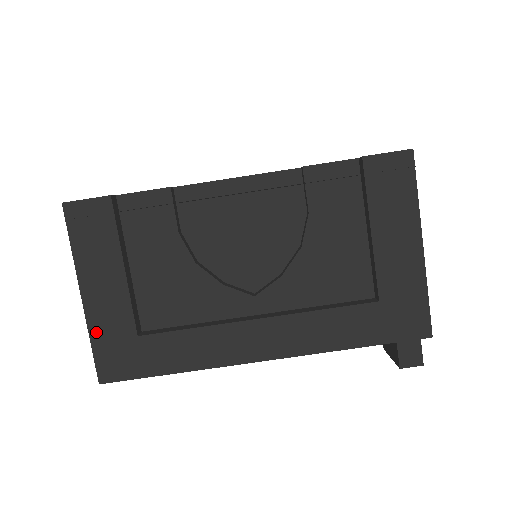
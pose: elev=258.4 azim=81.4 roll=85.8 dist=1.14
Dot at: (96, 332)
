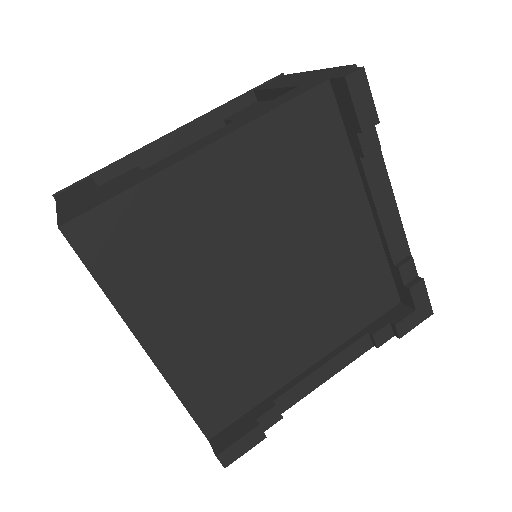
Dot at: (64, 211)
